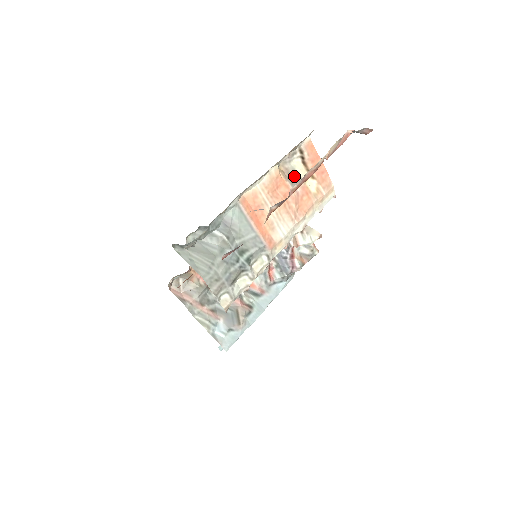
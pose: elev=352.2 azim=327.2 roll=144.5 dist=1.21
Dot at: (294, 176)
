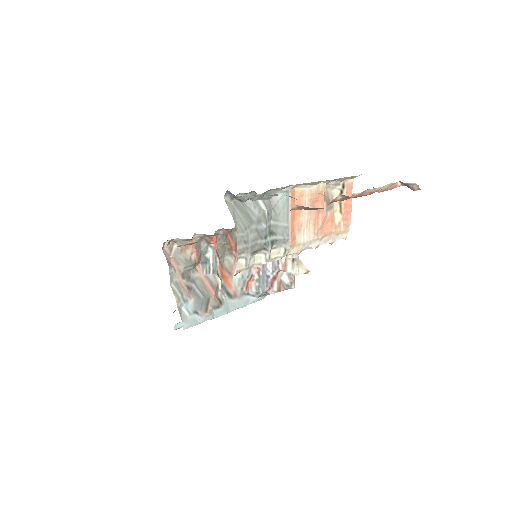
Dot at: (330, 201)
